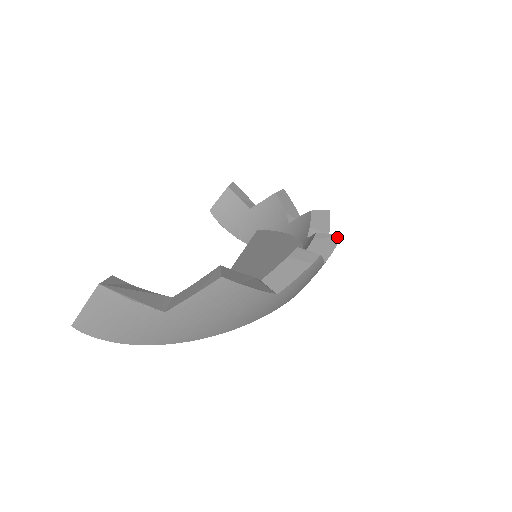
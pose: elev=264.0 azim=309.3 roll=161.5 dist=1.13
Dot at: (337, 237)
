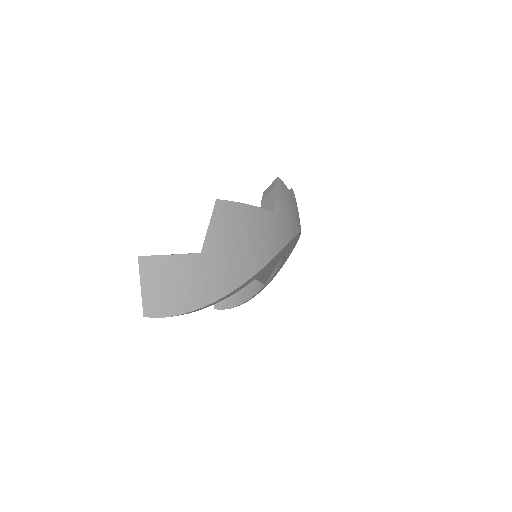
Dot at: (290, 191)
